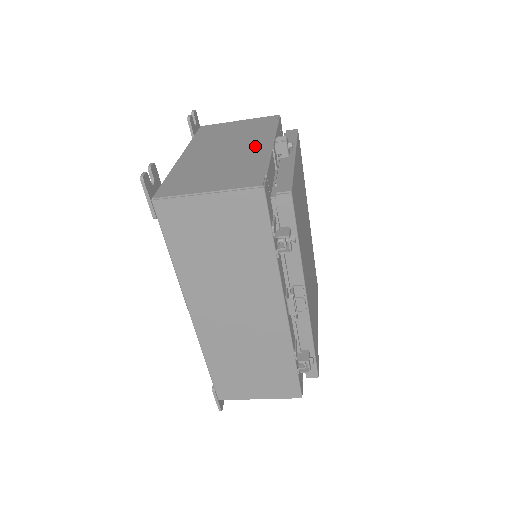
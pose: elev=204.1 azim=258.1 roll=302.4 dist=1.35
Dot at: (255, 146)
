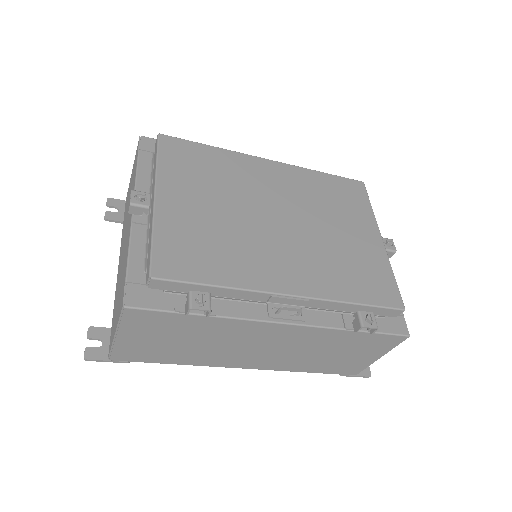
Dot at: (129, 223)
